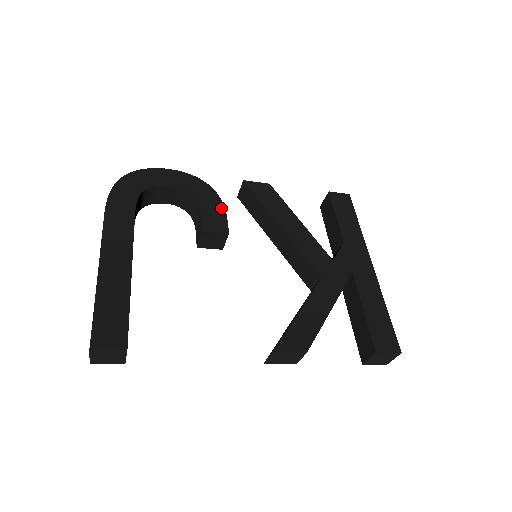
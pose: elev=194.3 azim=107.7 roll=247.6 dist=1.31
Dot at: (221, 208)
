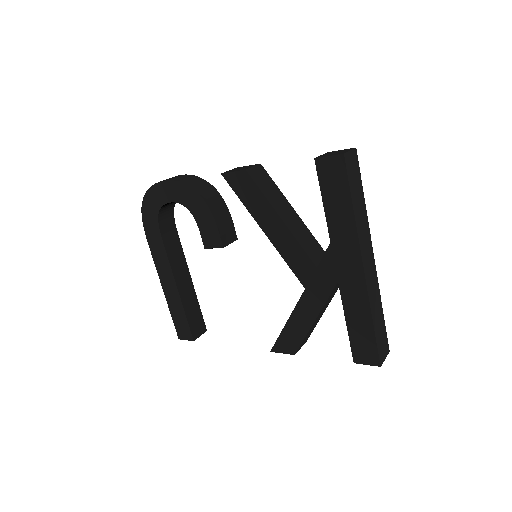
Dot at: (211, 219)
